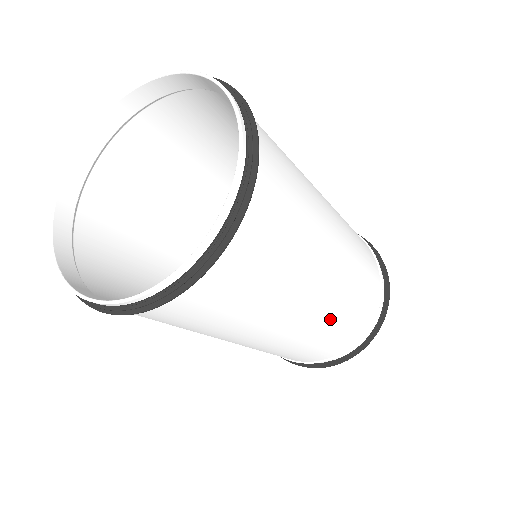
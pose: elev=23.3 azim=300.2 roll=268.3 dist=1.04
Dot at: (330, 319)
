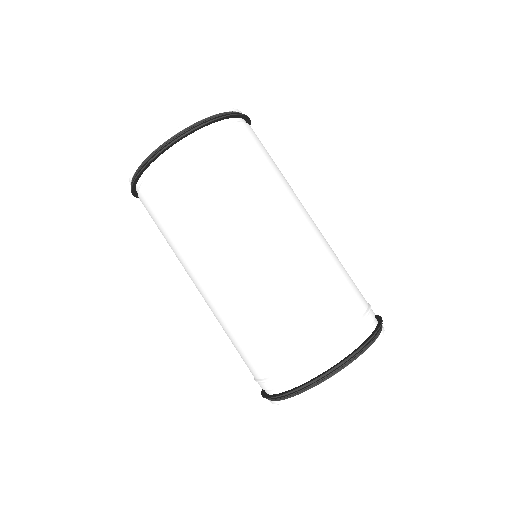
Dot at: (244, 299)
